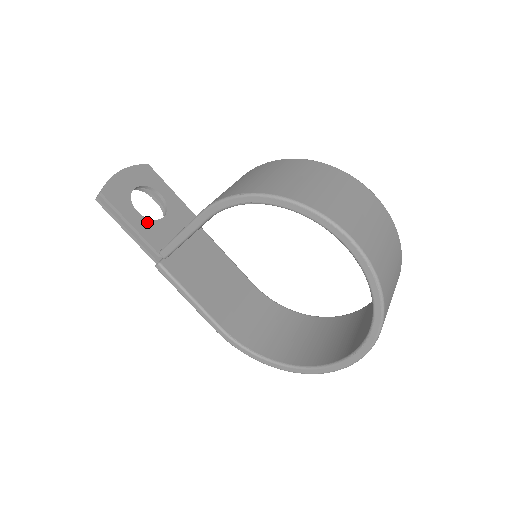
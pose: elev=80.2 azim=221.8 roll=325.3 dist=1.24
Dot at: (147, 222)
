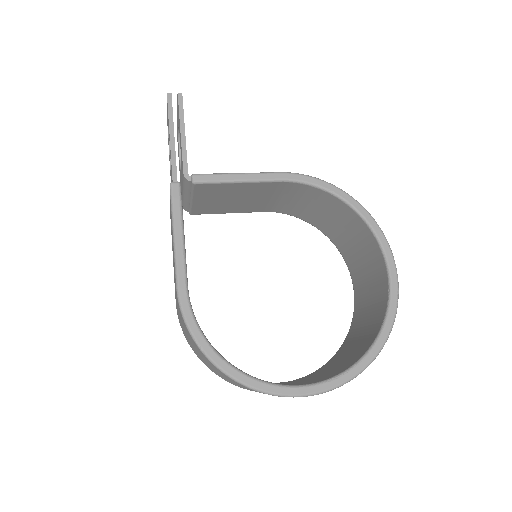
Dot at: occluded
